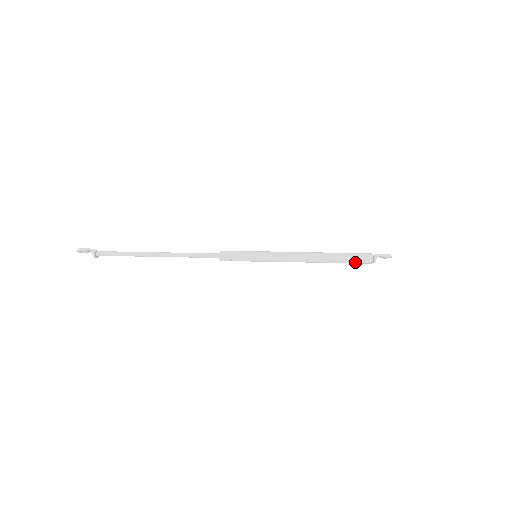
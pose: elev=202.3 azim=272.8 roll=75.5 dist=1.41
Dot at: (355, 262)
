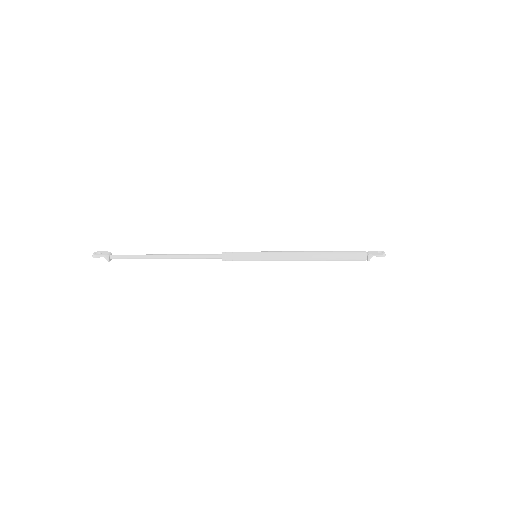
Dot at: occluded
